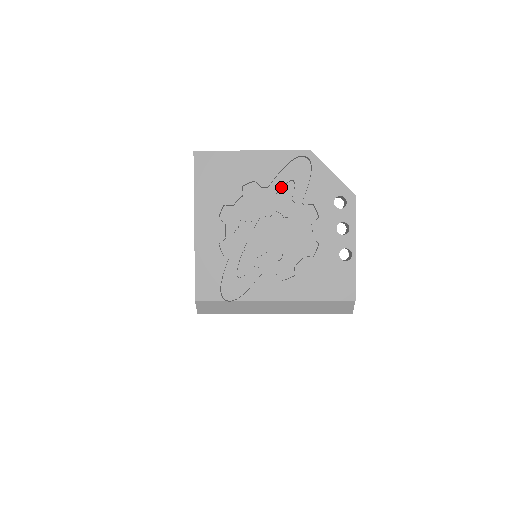
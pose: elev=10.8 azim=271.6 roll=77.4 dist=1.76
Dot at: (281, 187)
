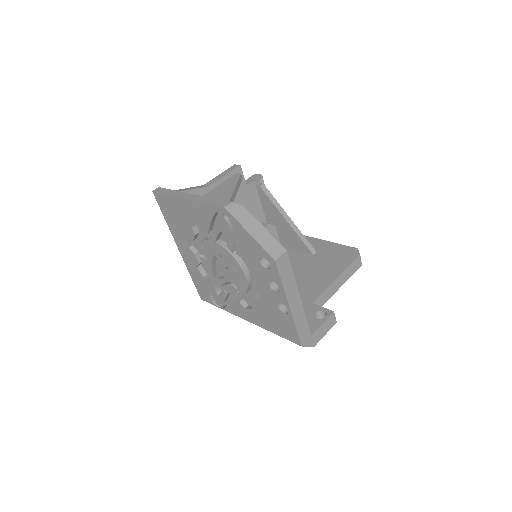
Dot at: (217, 236)
